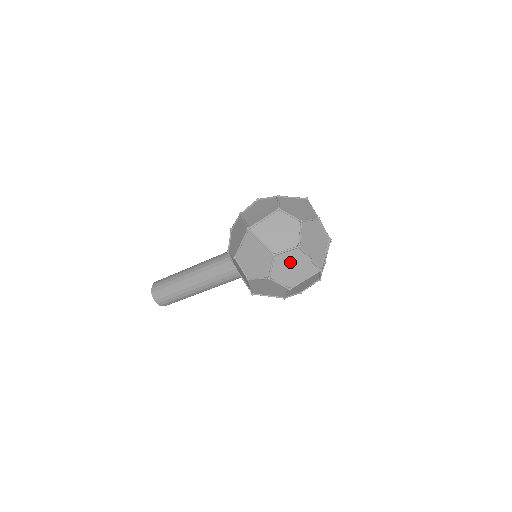
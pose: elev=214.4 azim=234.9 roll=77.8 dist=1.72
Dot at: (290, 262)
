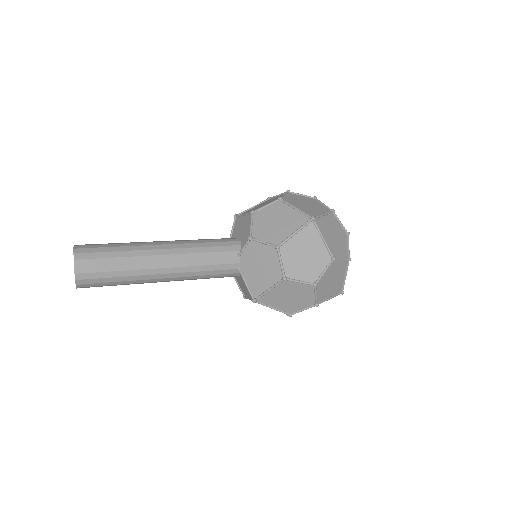
Dot at: (335, 273)
